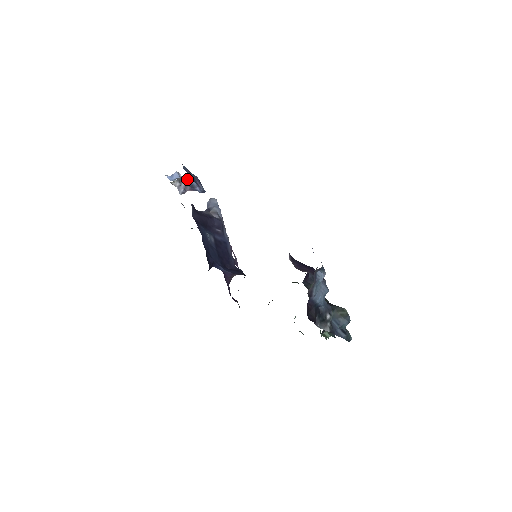
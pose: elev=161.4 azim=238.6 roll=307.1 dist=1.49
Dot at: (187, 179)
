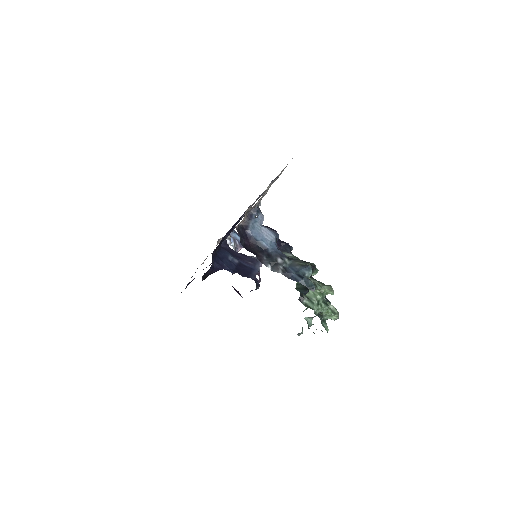
Dot at: (233, 236)
